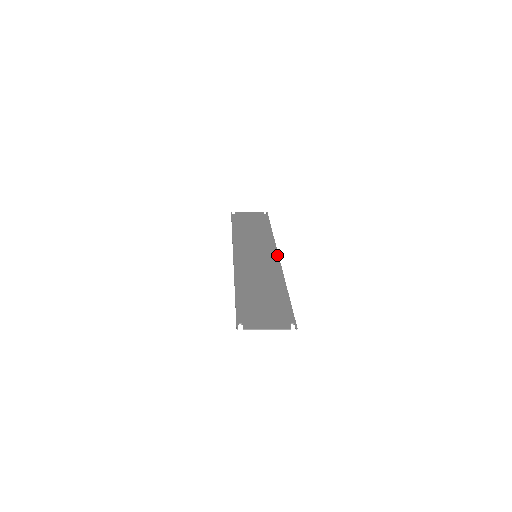
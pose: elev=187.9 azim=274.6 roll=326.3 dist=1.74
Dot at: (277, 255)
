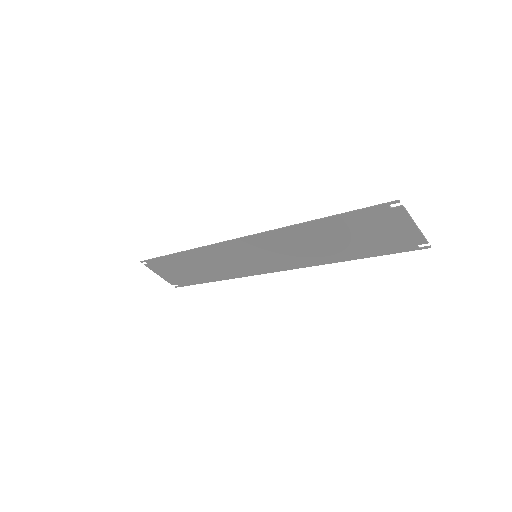
Dot at: (272, 270)
